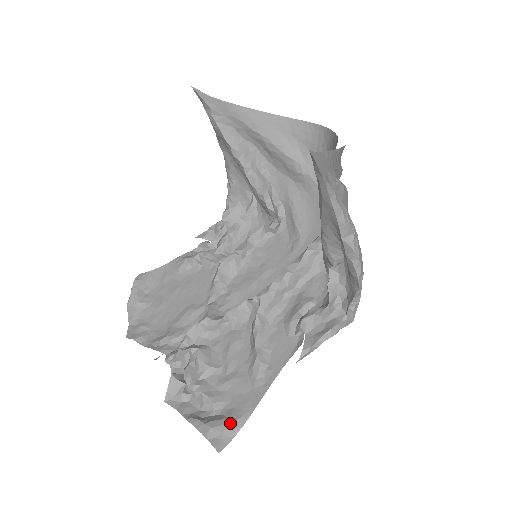
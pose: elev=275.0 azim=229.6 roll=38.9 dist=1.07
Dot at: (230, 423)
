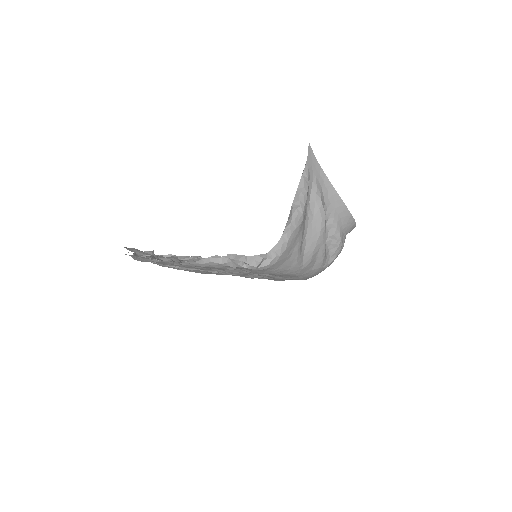
Dot at: (144, 252)
